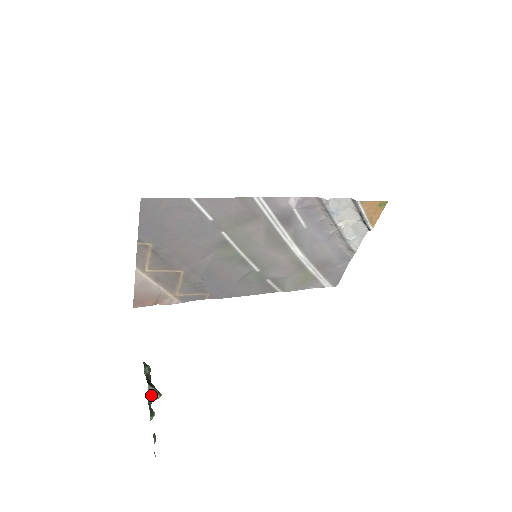
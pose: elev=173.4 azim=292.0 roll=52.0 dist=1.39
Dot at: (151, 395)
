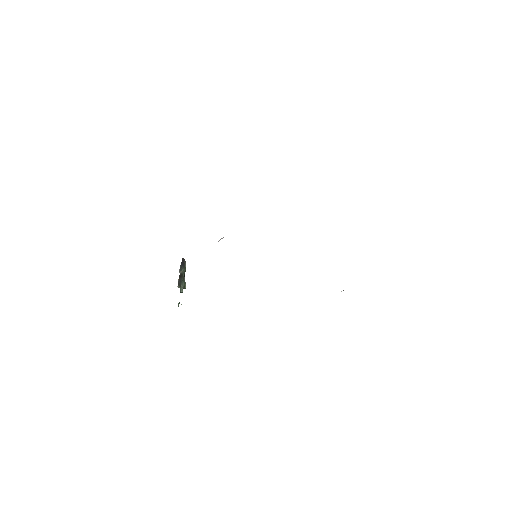
Dot at: occluded
